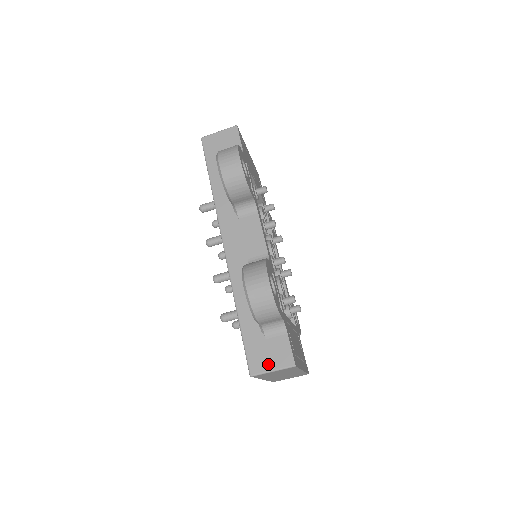
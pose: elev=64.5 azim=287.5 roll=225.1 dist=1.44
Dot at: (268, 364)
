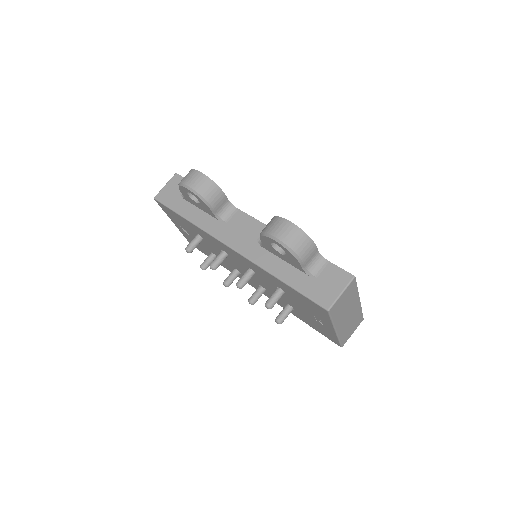
Dot at: (334, 292)
